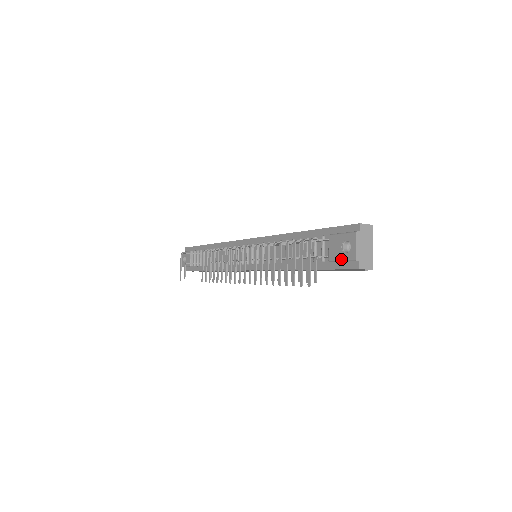
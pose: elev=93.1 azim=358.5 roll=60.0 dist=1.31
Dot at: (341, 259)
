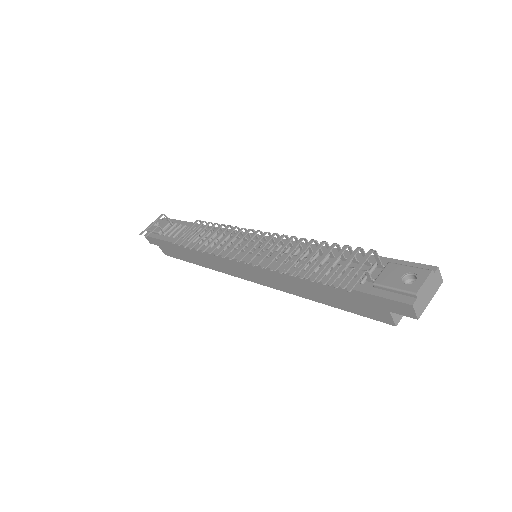
Dot at: (394, 287)
